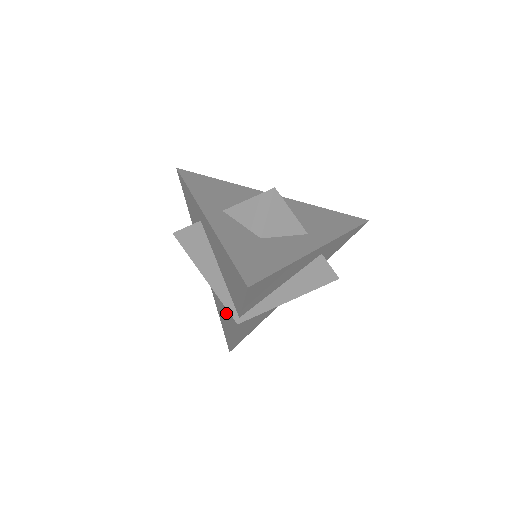
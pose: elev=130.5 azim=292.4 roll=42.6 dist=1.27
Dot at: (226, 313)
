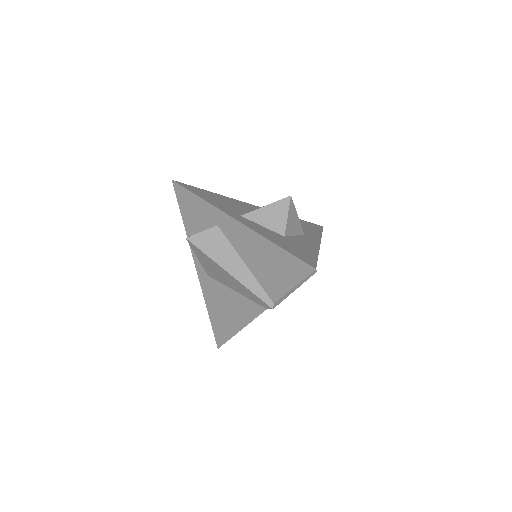
Dot at: (236, 307)
